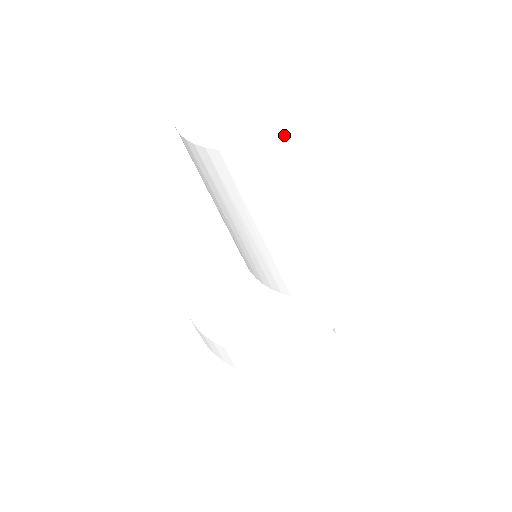
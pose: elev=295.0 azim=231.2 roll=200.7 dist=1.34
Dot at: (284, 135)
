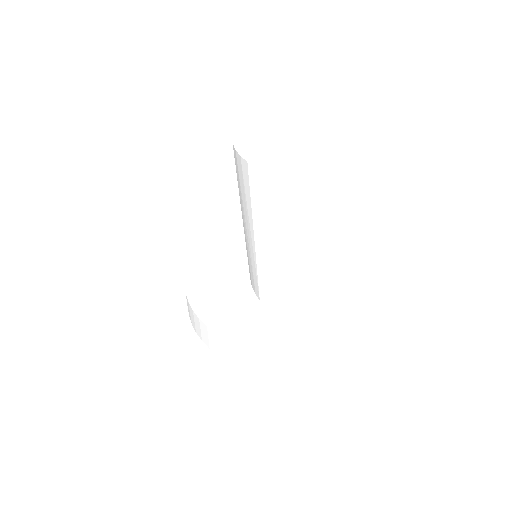
Dot at: (295, 173)
